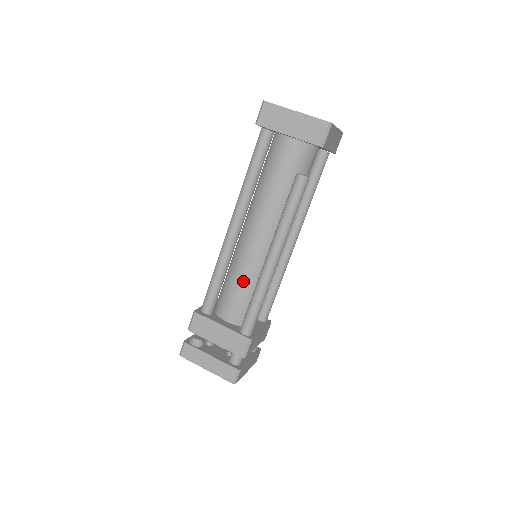
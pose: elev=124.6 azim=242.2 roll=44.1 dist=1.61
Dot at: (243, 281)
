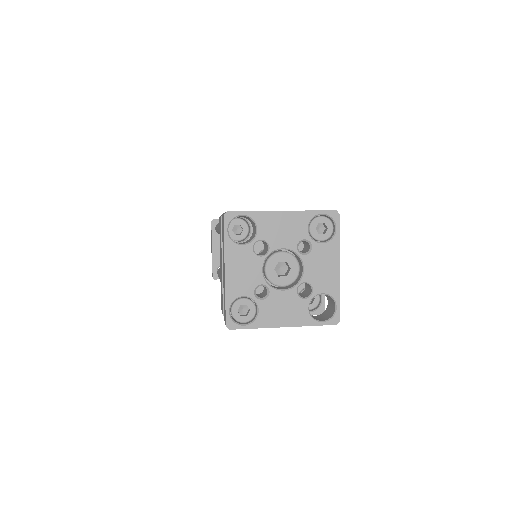
Dot at: occluded
